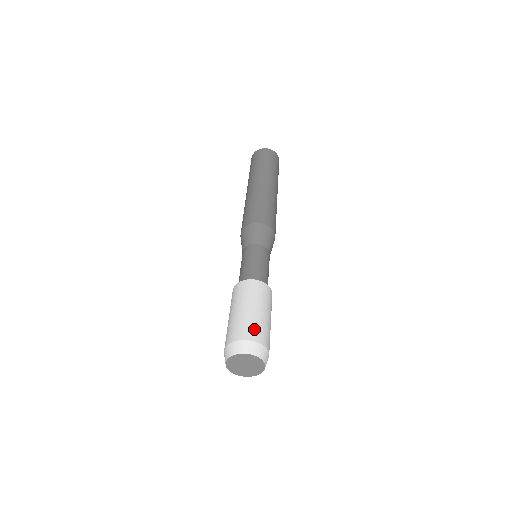
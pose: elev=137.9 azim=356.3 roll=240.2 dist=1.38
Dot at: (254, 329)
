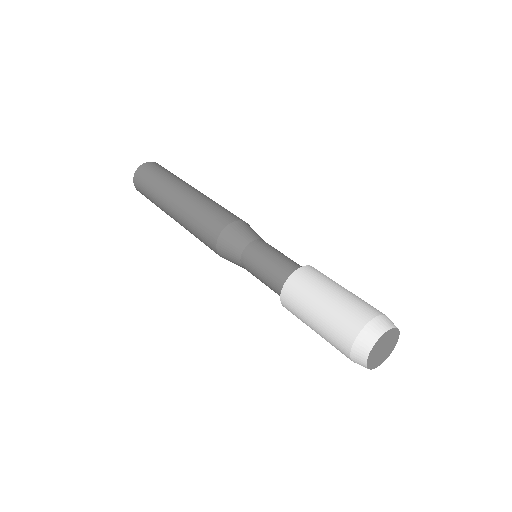
Dot at: (373, 307)
